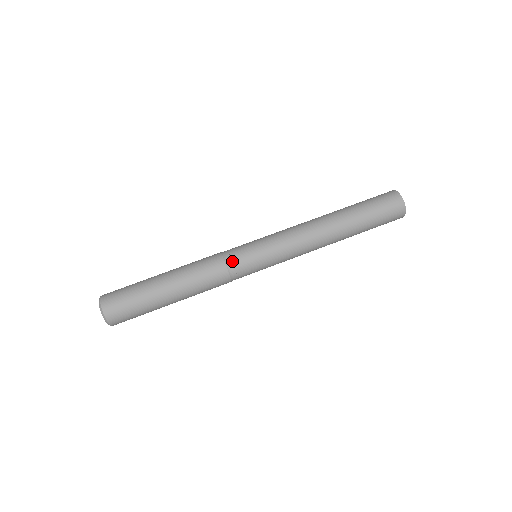
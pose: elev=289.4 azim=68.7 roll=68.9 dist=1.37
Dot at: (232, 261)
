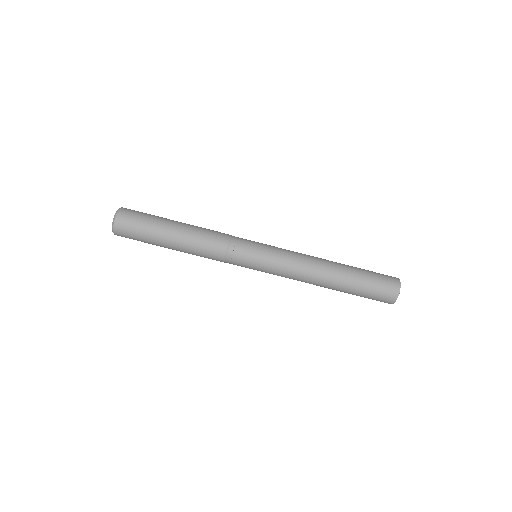
Dot at: (232, 258)
